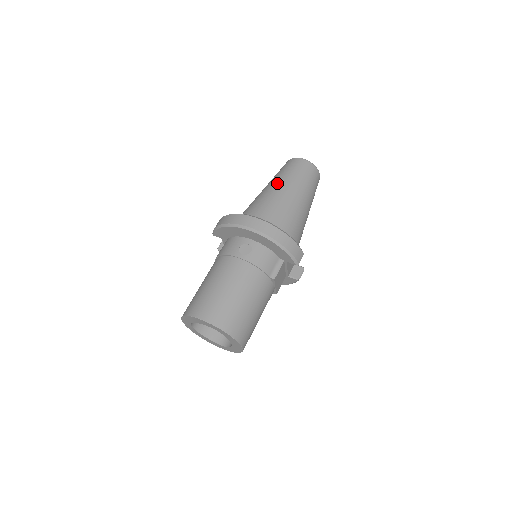
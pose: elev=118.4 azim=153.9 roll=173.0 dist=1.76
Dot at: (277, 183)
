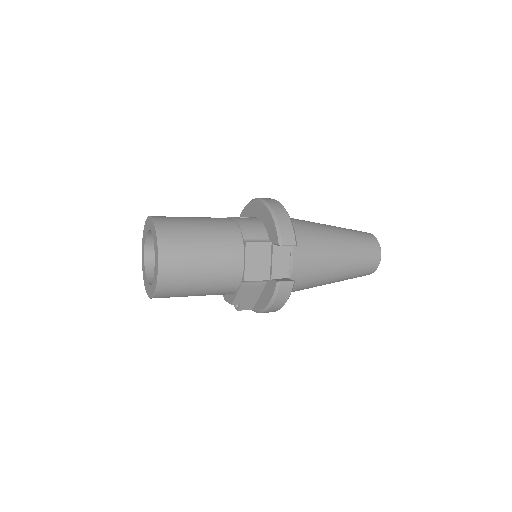
Dot at: occluded
